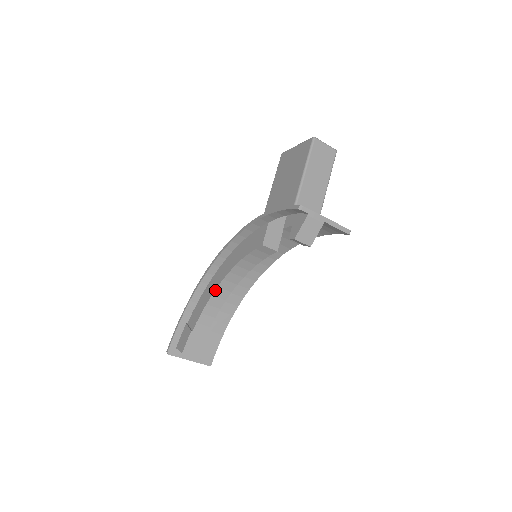
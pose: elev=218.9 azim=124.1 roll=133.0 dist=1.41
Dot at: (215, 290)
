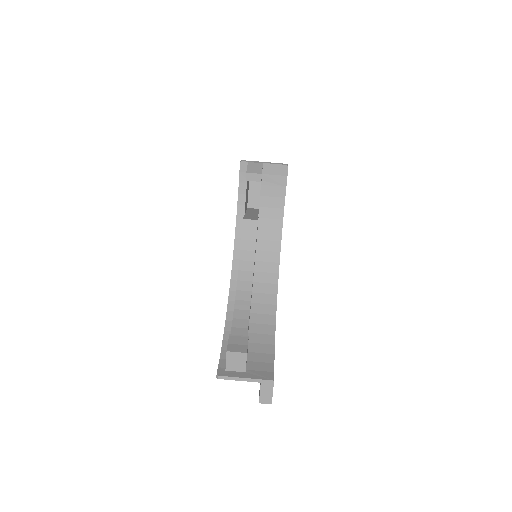
Dot at: (236, 294)
